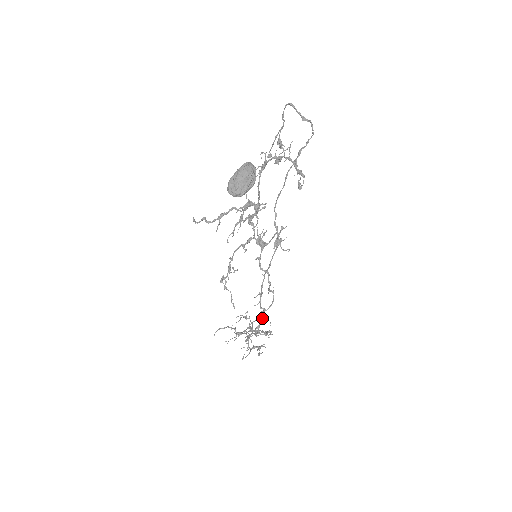
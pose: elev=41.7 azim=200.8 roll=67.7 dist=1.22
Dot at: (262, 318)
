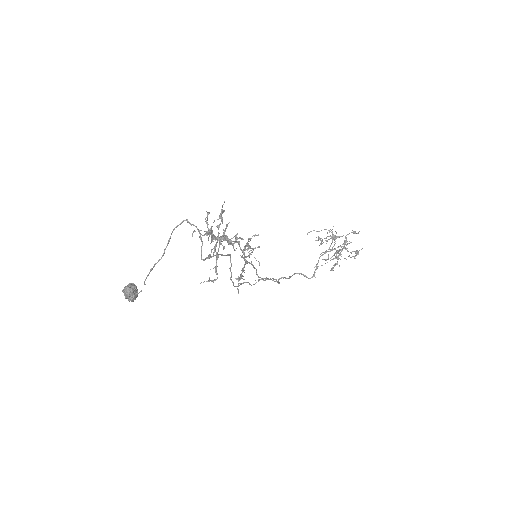
Dot at: occluded
